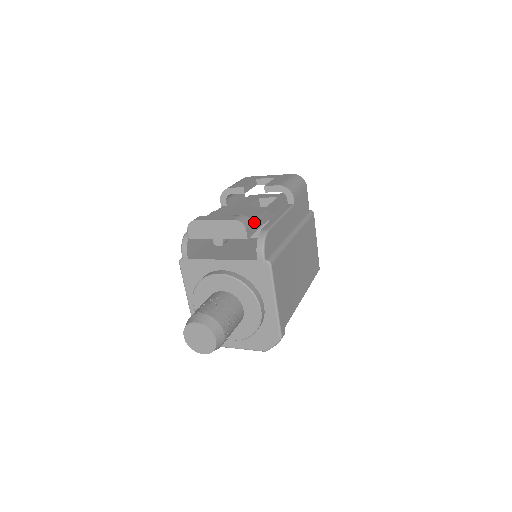
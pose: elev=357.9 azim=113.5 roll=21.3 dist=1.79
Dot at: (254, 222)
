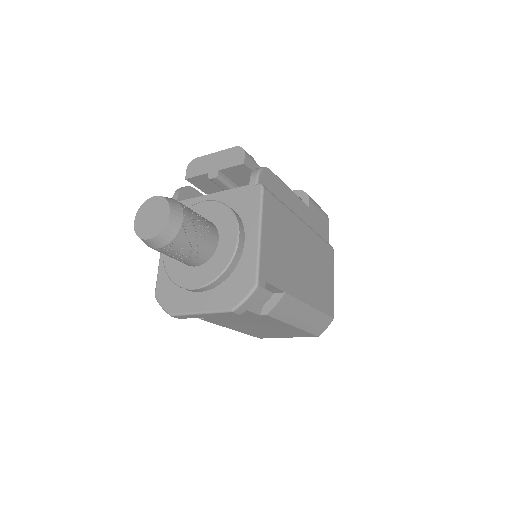
Dot at: (257, 165)
